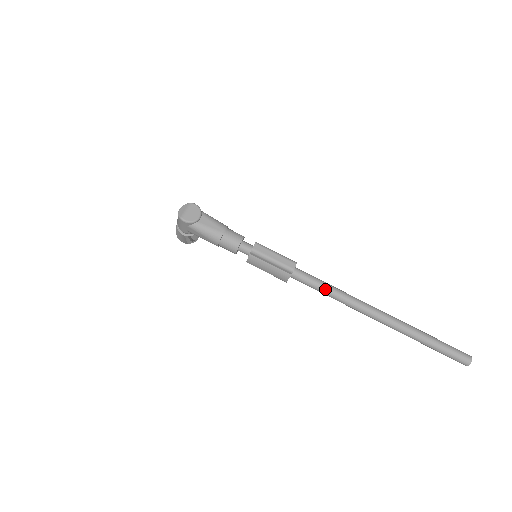
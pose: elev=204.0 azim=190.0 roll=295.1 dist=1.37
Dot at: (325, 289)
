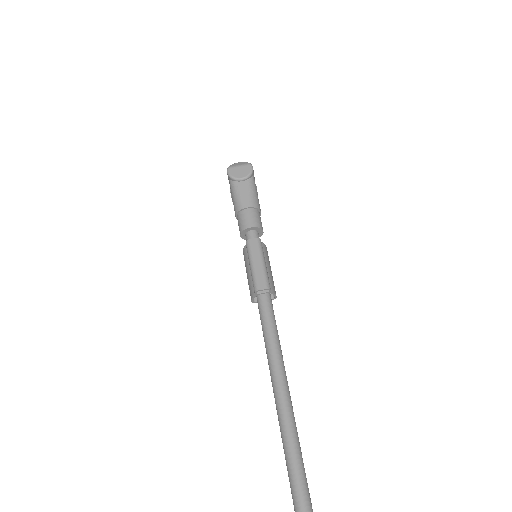
Dot at: (268, 340)
